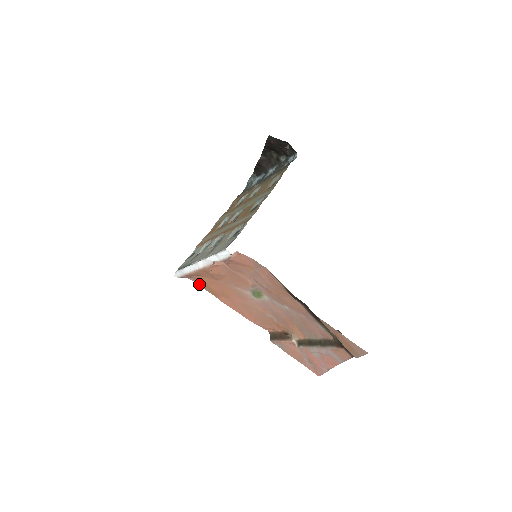
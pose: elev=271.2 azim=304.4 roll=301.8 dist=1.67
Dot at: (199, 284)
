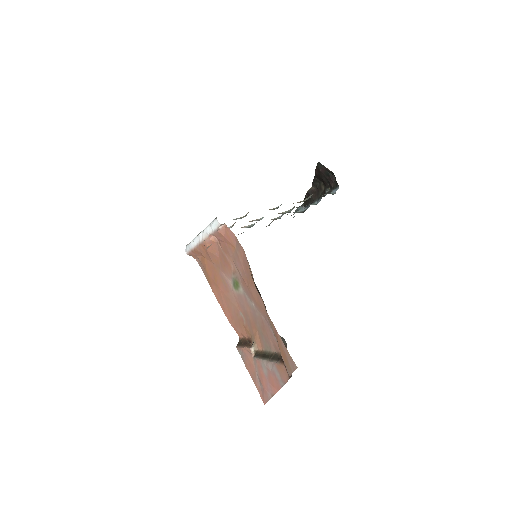
Dot at: (201, 267)
